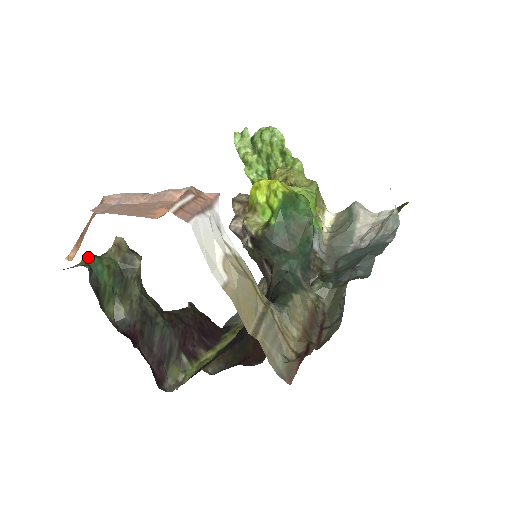
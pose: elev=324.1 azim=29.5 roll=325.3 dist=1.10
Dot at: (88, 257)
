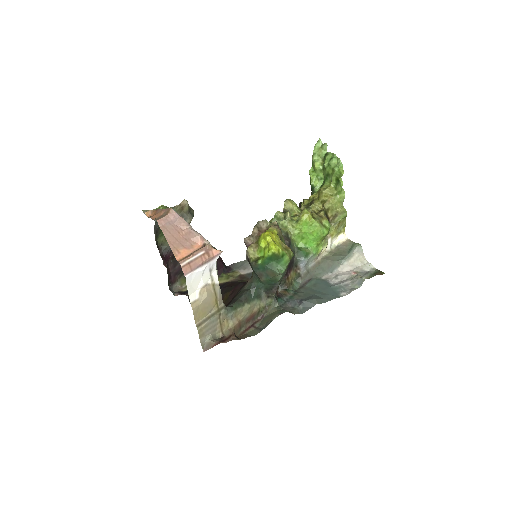
Dot at: occluded
